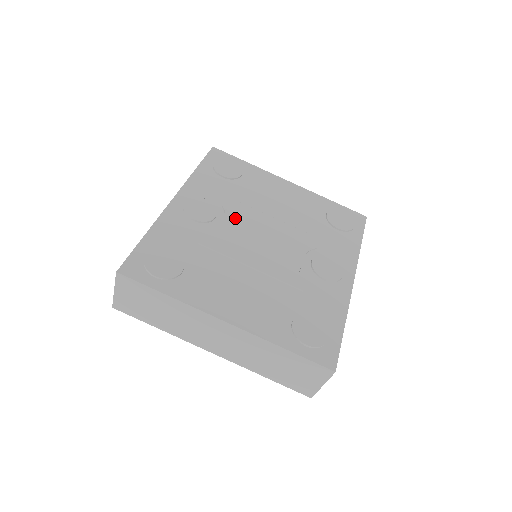
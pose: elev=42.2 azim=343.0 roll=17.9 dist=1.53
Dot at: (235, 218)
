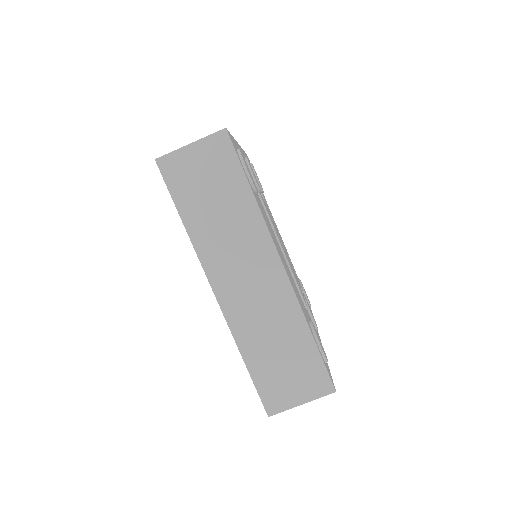
Dot at: occluded
